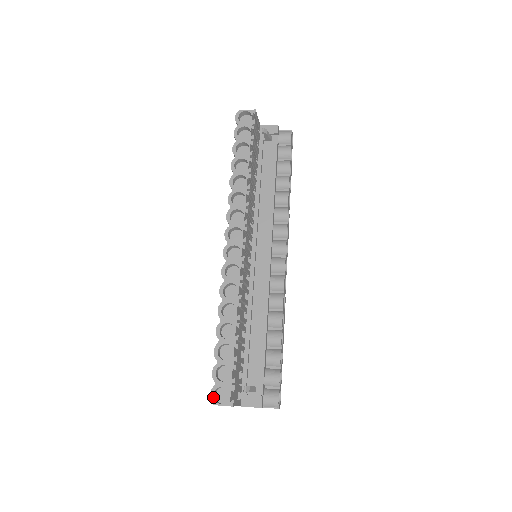
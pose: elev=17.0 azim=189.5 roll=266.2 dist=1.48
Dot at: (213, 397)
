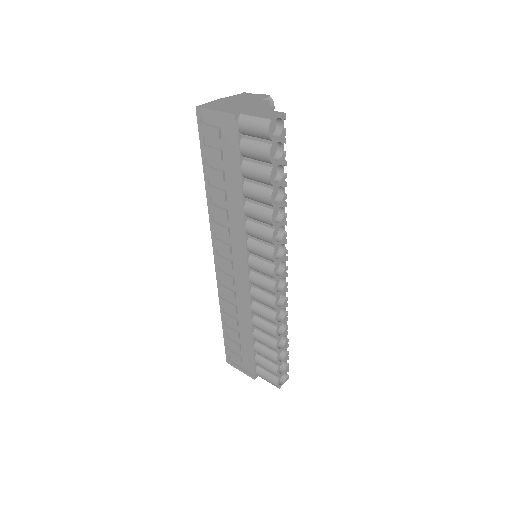
Dot at: (279, 385)
